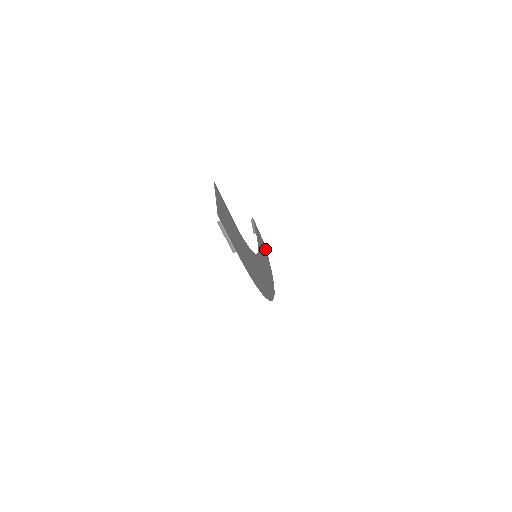
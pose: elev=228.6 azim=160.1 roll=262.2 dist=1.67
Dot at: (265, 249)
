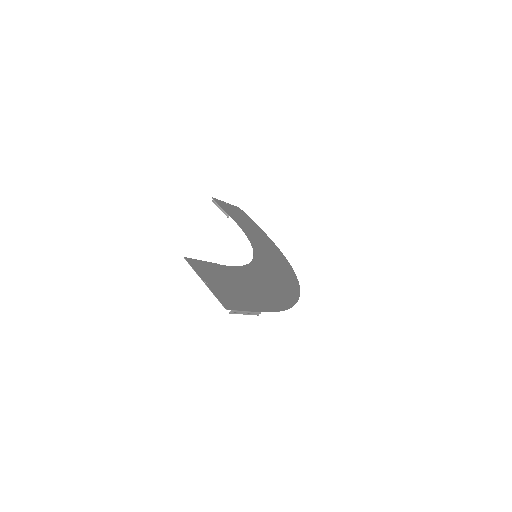
Dot at: (243, 215)
